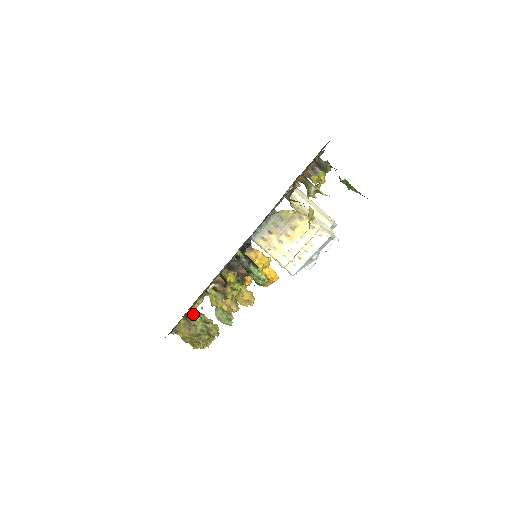
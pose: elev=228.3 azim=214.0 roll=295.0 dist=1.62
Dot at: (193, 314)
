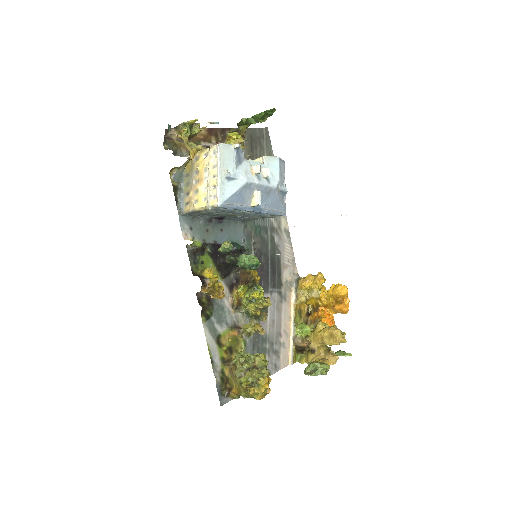
Dot at: occluded
